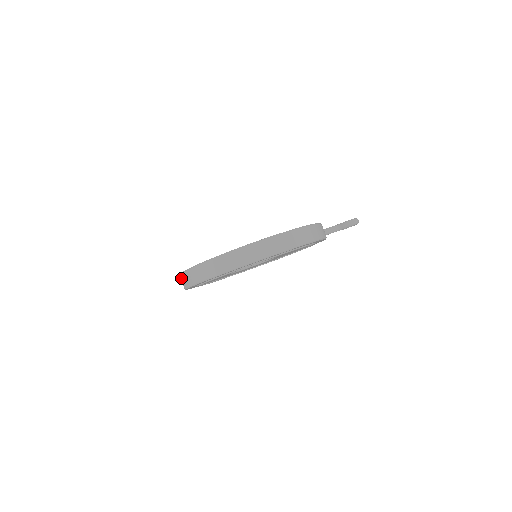
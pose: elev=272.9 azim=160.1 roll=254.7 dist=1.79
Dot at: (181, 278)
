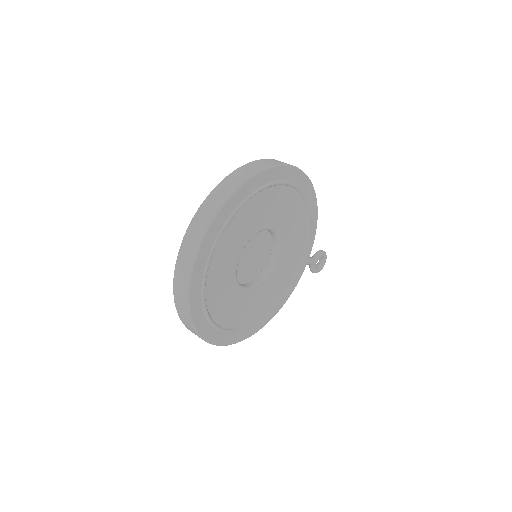
Dot at: (185, 245)
